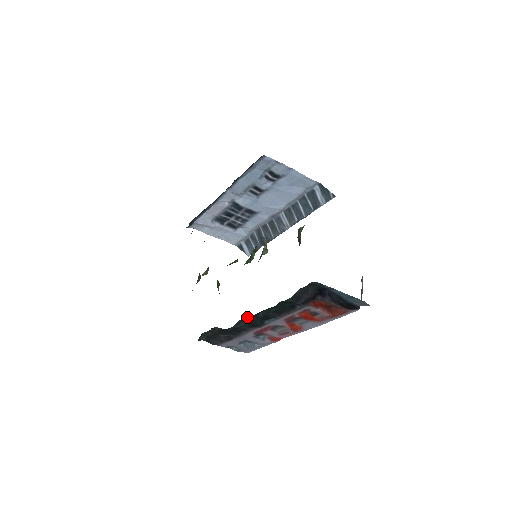
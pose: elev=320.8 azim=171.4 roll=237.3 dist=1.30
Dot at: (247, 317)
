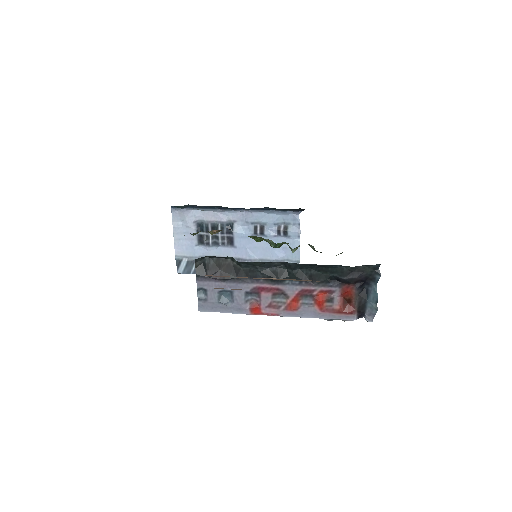
Dot at: (283, 265)
